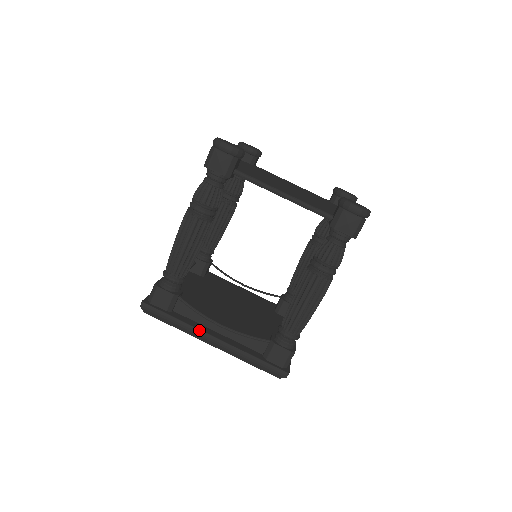
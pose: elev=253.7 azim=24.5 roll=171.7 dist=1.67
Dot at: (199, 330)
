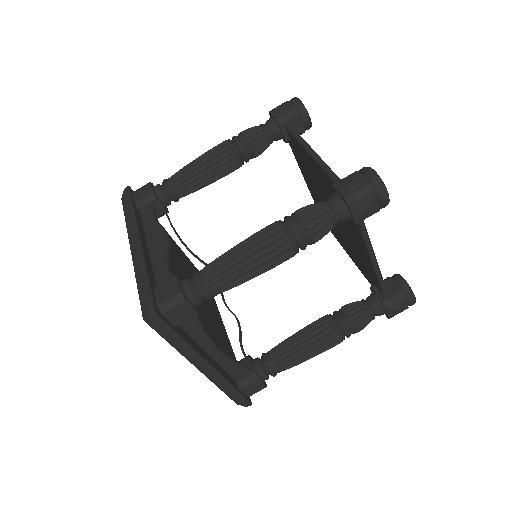
Dot at: (201, 357)
